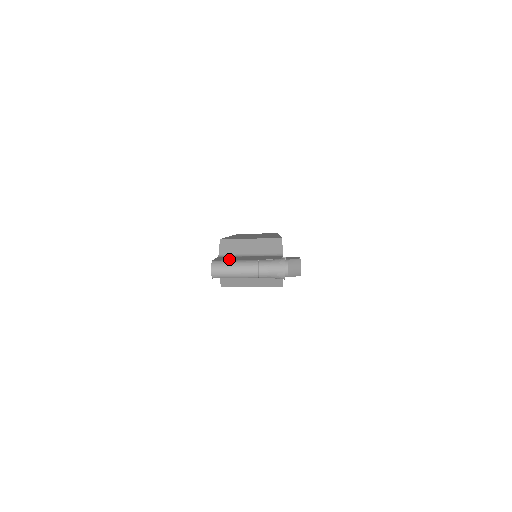
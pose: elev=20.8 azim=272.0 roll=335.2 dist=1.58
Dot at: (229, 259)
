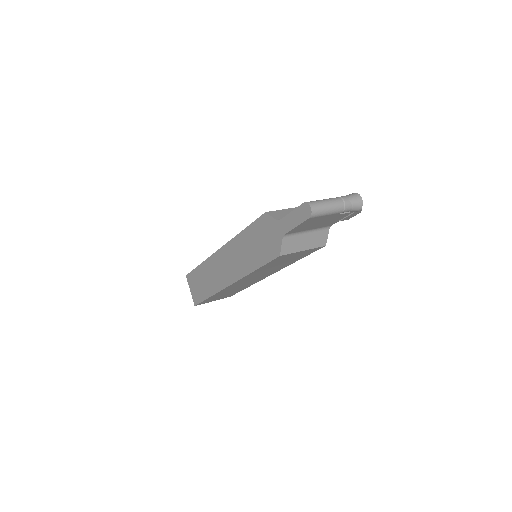
Dot at: occluded
